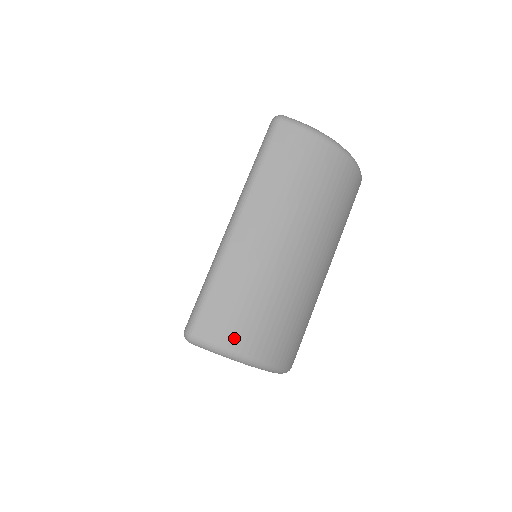
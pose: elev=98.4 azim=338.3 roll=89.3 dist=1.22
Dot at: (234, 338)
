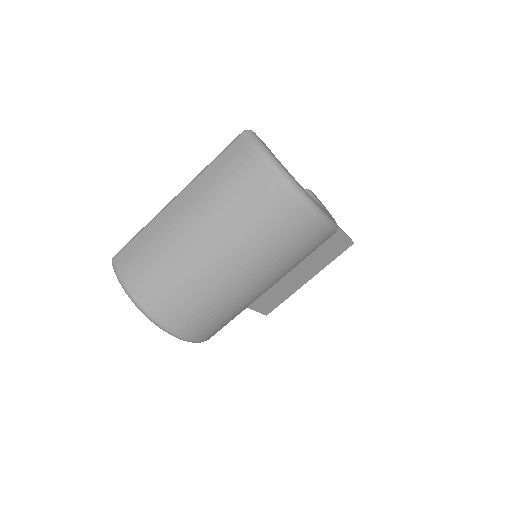
Dot at: (129, 276)
